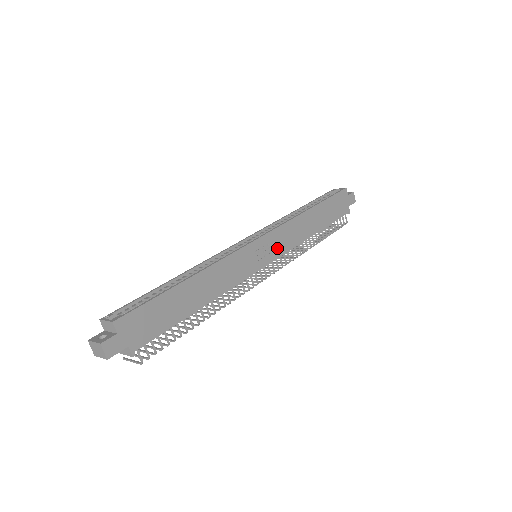
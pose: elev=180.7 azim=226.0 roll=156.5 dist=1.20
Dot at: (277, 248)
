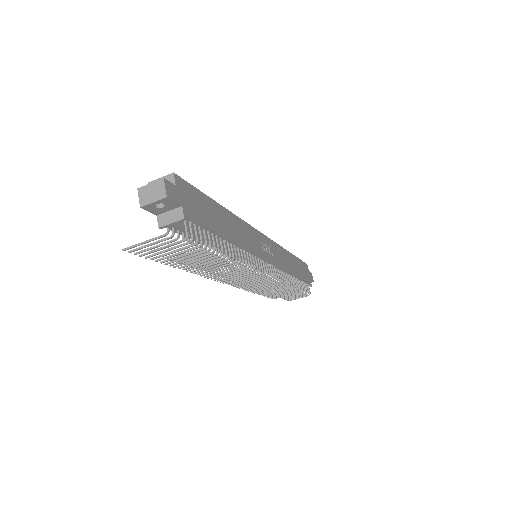
Dot at: (274, 256)
